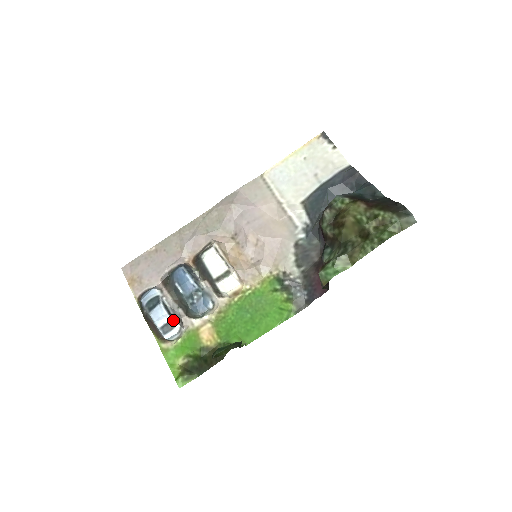
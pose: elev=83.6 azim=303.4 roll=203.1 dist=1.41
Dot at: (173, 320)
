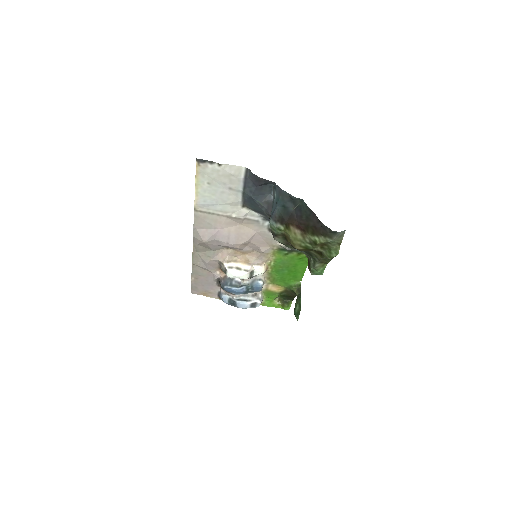
Dot at: (252, 301)
